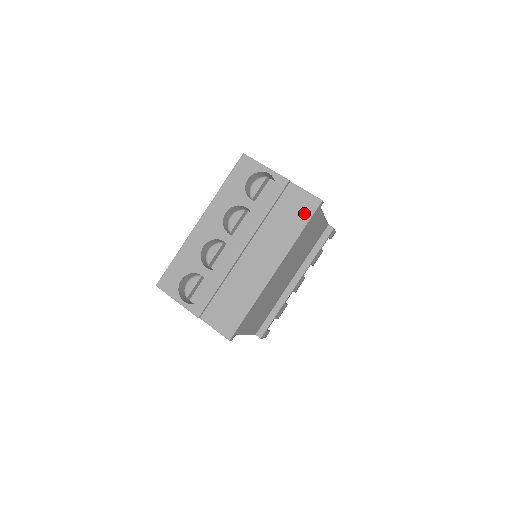
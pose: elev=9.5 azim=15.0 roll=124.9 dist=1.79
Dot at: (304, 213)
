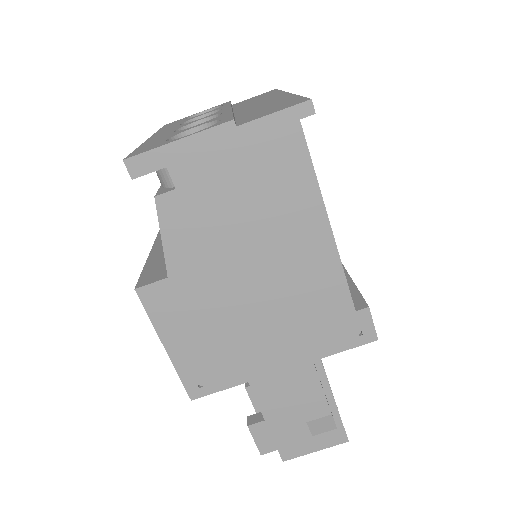
Dot at: (268, 93)
